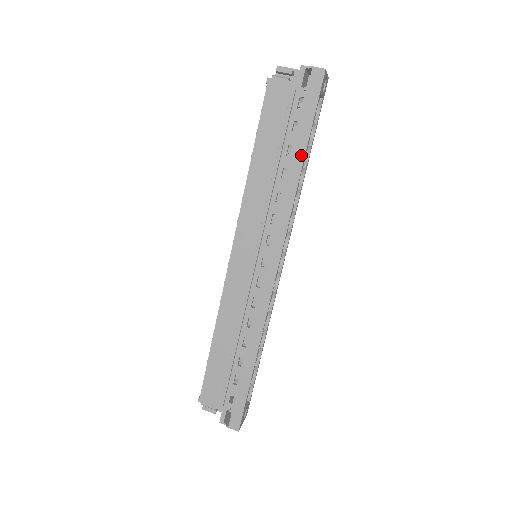
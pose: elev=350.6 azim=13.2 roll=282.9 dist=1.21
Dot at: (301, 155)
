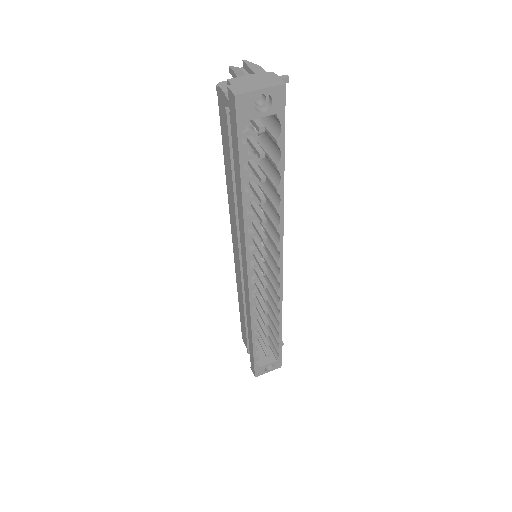
Dot at: (240, 188)
